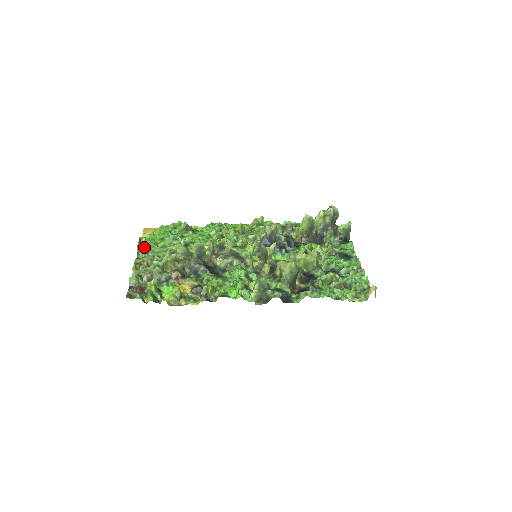
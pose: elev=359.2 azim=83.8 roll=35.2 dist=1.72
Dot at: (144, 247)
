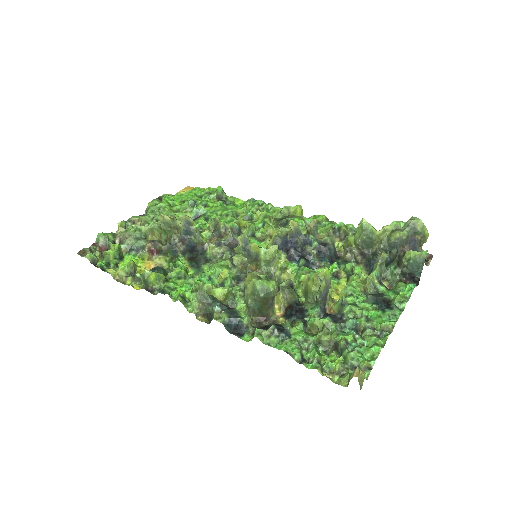
Dot at: (155, 205)
